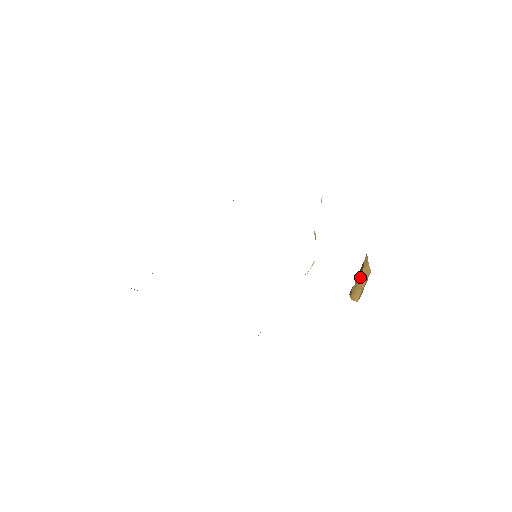
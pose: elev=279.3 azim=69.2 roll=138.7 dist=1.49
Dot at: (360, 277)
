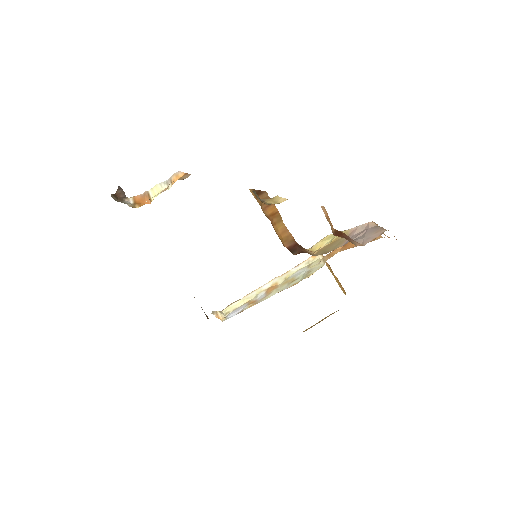
Dot at: occluded
